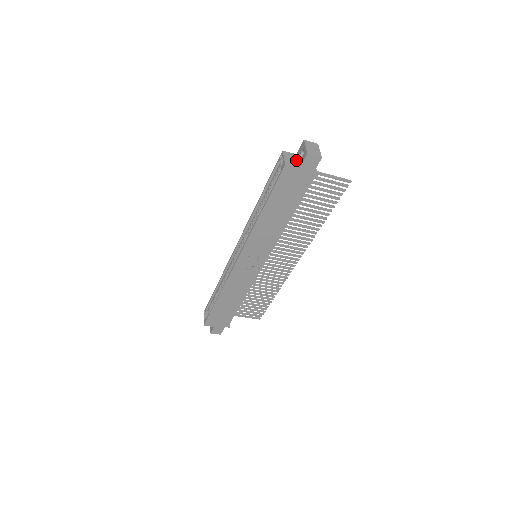
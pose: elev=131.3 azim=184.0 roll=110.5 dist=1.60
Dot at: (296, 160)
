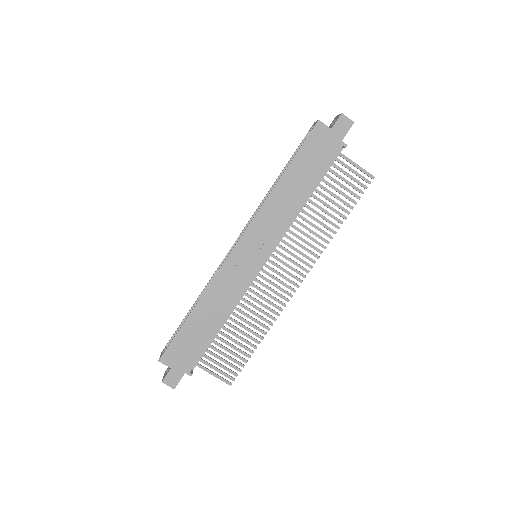
Dot at: occluded
